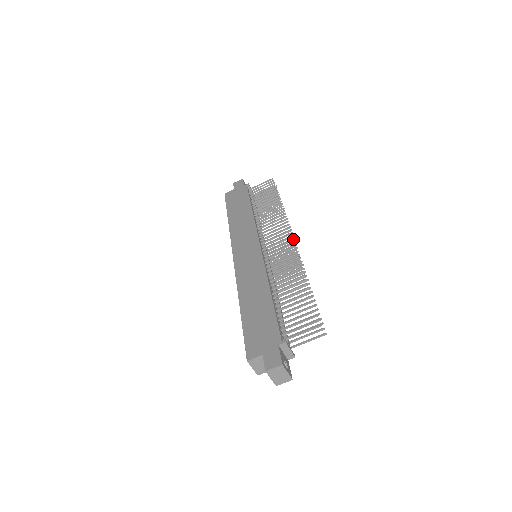
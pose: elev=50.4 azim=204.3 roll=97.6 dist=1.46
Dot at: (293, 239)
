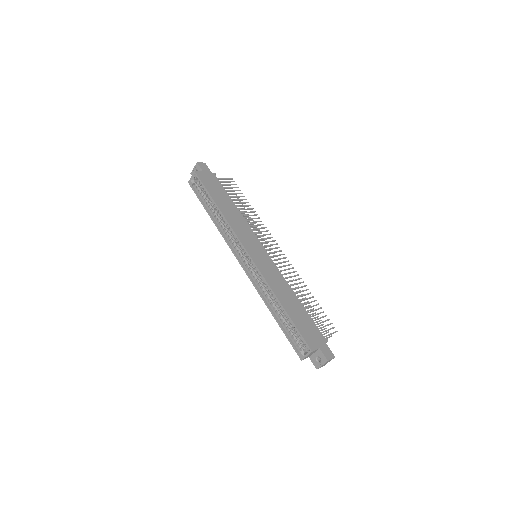
Dot at: occluded
